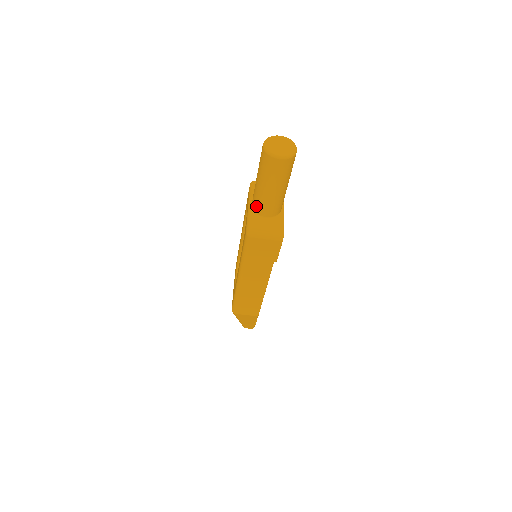
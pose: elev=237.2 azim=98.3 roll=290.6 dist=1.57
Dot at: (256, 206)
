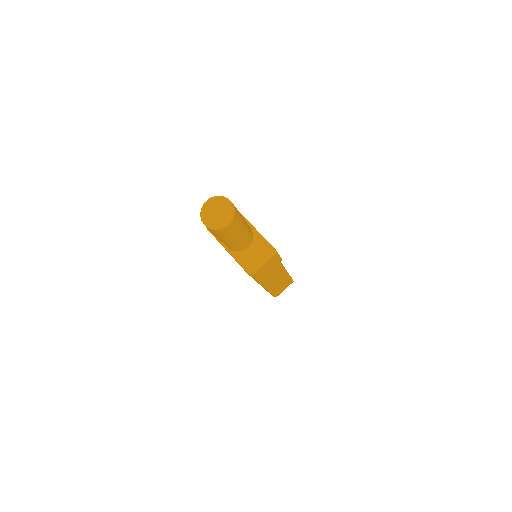
Dot at: (234, 250)
